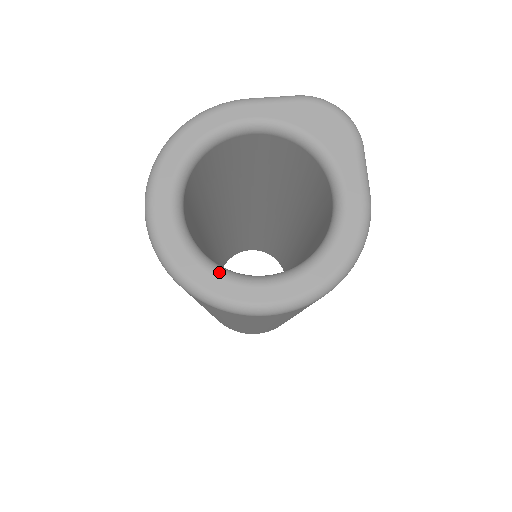
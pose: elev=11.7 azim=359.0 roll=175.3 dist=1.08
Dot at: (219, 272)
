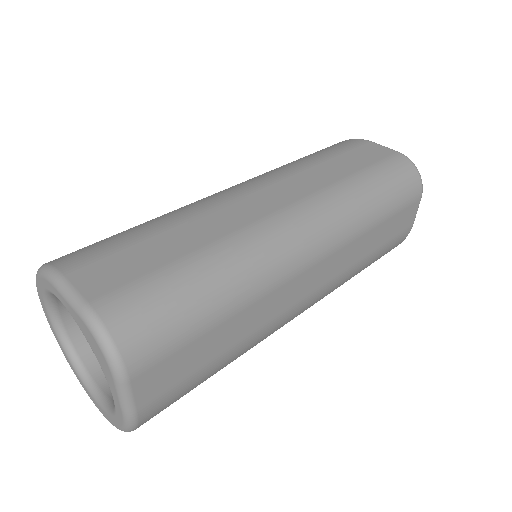
Dot at: (75, 368)
